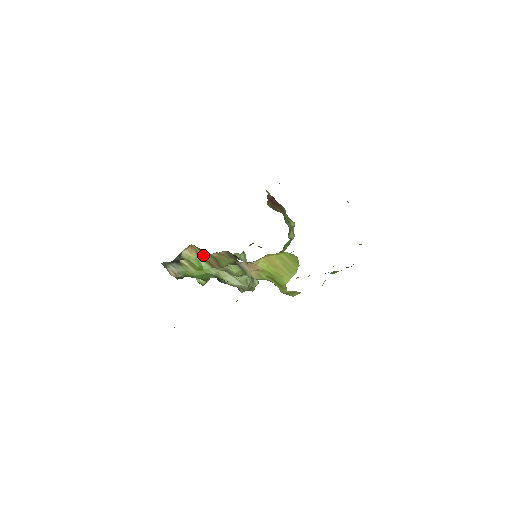
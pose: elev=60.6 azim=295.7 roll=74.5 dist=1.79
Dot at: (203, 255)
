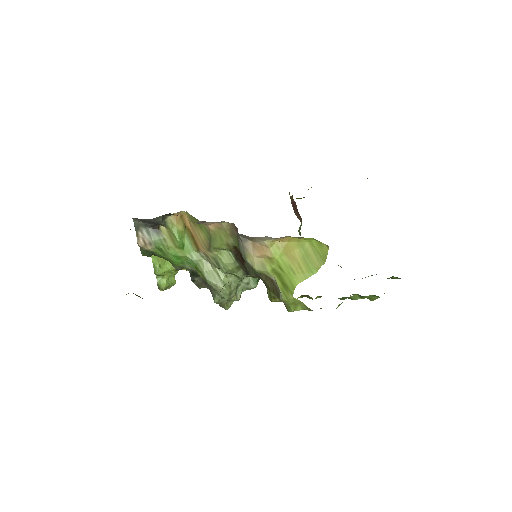
Dot at: (191, 231)
